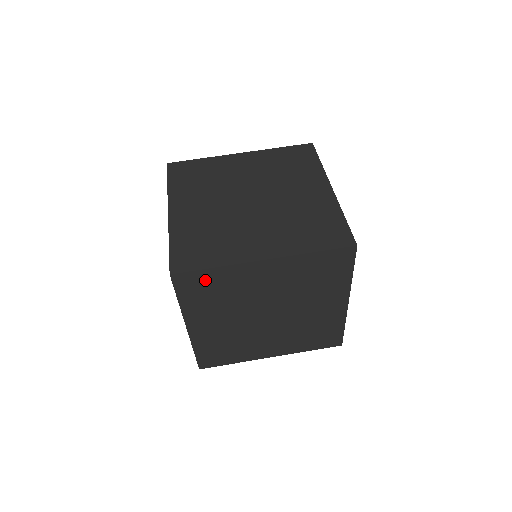
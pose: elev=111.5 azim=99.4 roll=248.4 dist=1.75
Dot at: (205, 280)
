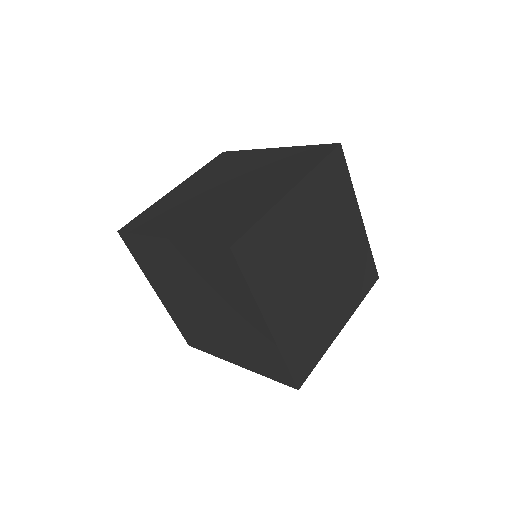
Dot at: (259, 241)
